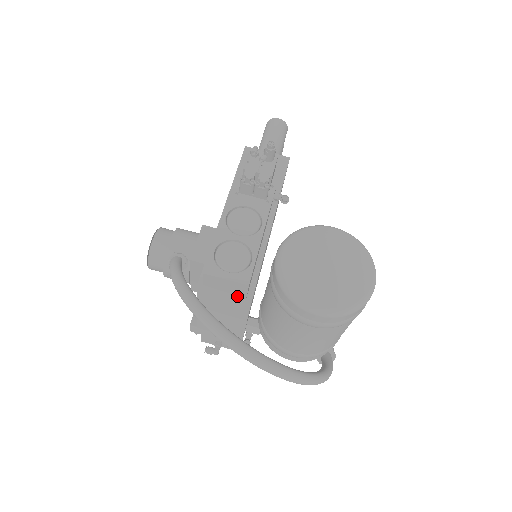
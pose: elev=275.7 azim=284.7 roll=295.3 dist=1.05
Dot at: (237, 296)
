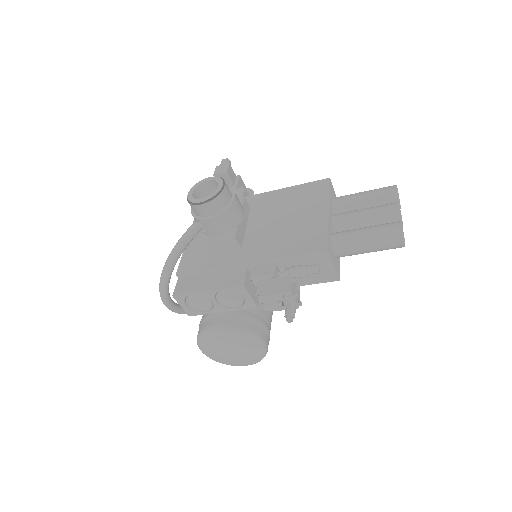
Dot at: occluded
